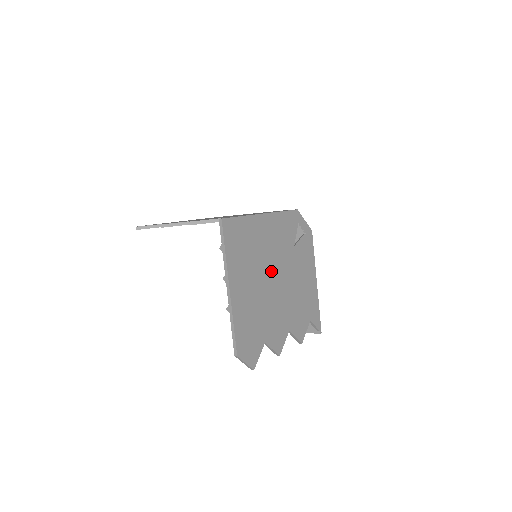
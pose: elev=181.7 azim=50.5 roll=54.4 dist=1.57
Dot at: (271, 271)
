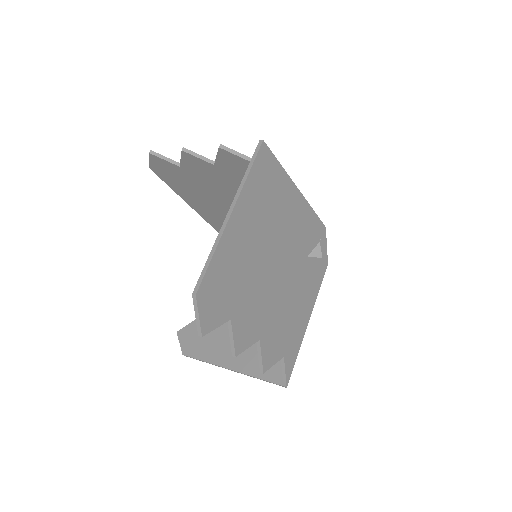
Dot at: (276, 251)
